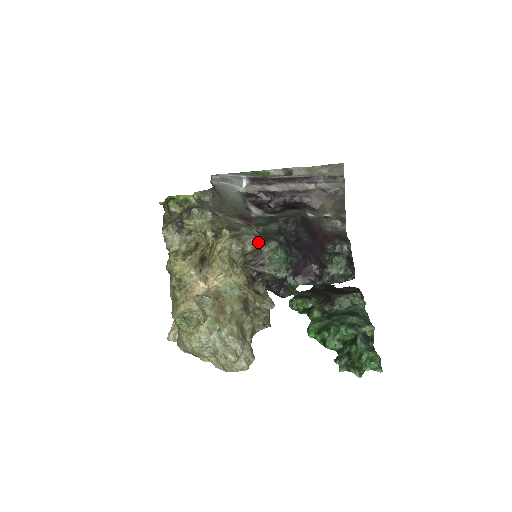
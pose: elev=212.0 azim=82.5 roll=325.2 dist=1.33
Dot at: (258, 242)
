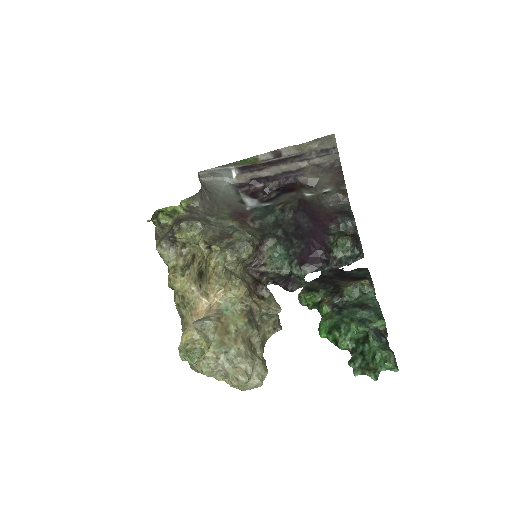
Dot at: (254, 246)
